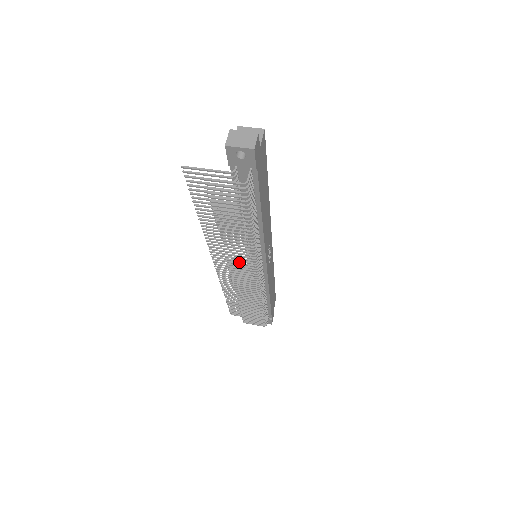
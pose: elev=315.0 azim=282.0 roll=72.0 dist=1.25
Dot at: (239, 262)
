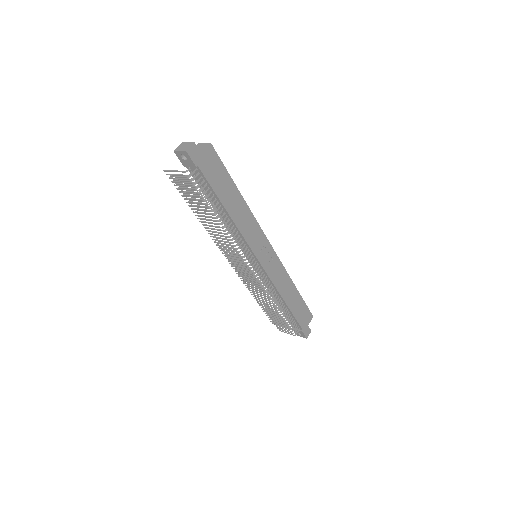
Dot at: (239, 258)
